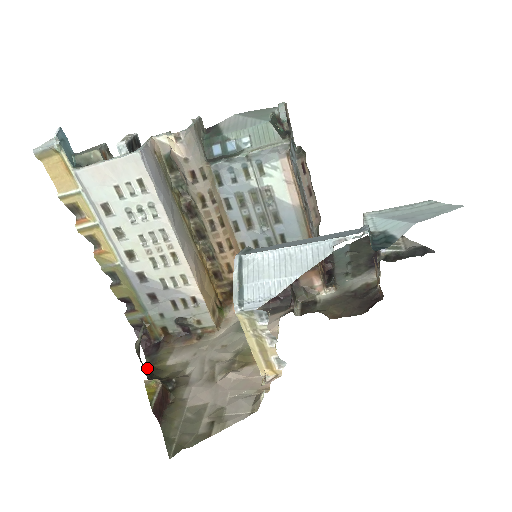
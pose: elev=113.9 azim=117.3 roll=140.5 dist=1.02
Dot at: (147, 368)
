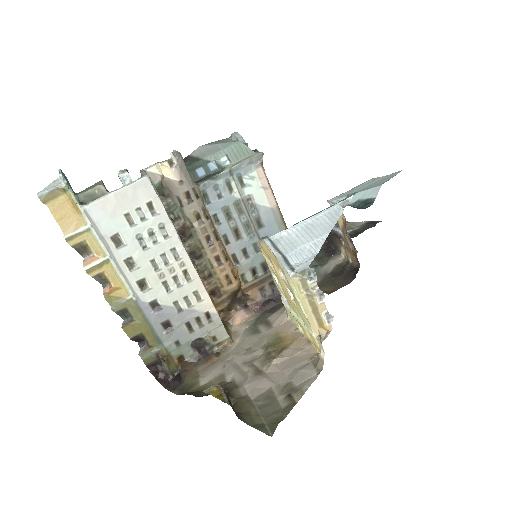
Dot at: occluded
